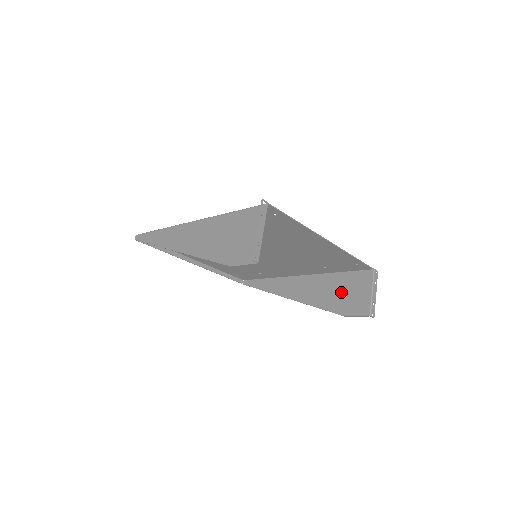
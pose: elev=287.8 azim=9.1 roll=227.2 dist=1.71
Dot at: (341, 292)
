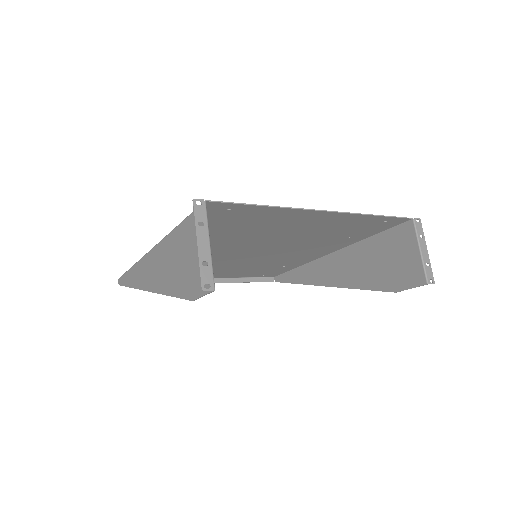
Dot at: (382, 261)
